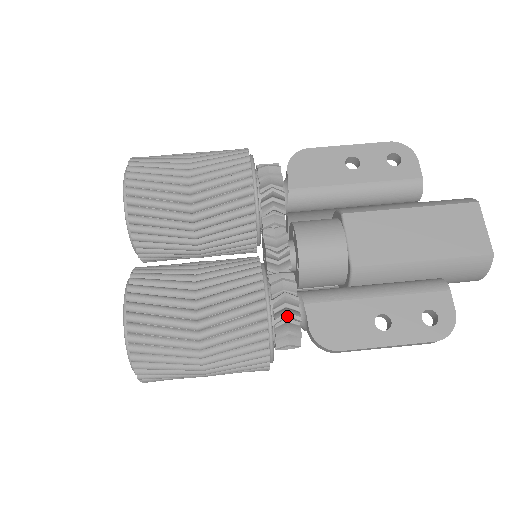
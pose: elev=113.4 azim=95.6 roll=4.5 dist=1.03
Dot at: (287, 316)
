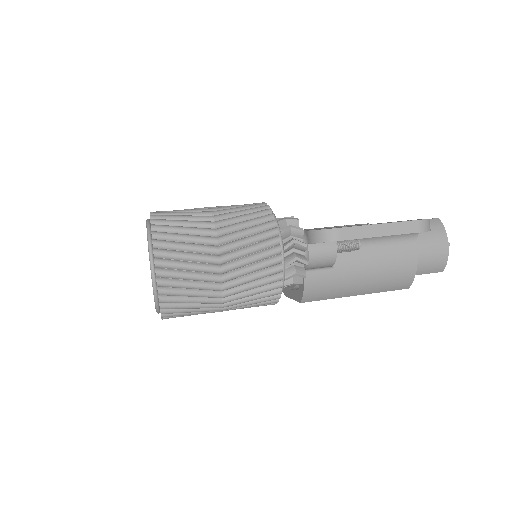
Dot at: (286, 221)
